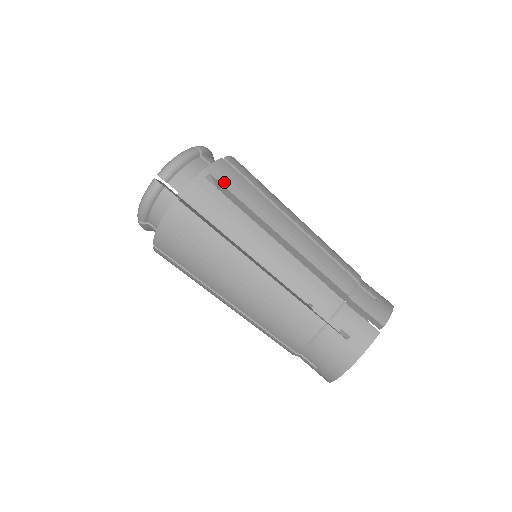
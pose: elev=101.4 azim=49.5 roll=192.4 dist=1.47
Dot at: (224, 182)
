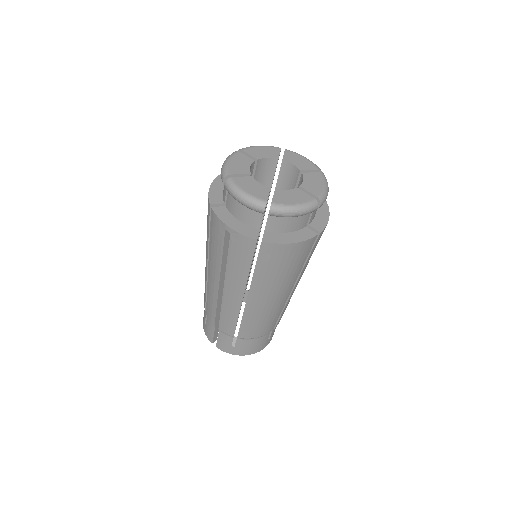
Dot at: (232, 246)
